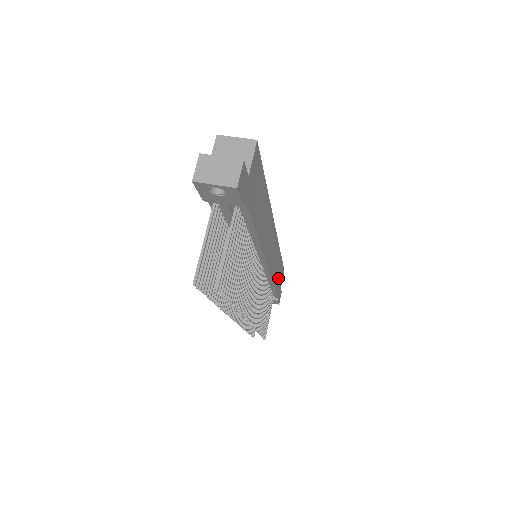
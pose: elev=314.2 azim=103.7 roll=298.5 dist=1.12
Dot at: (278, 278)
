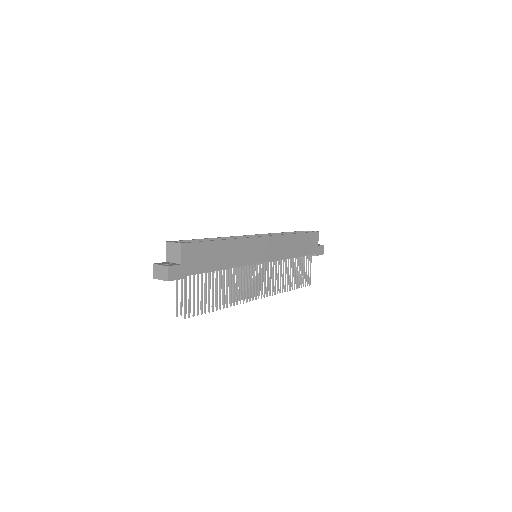
Dot at: (303, 247)
